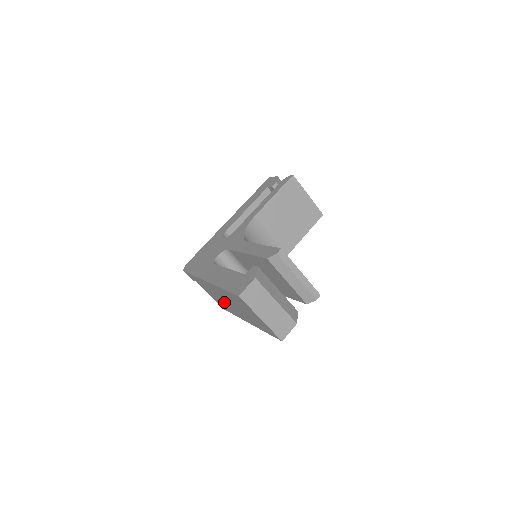
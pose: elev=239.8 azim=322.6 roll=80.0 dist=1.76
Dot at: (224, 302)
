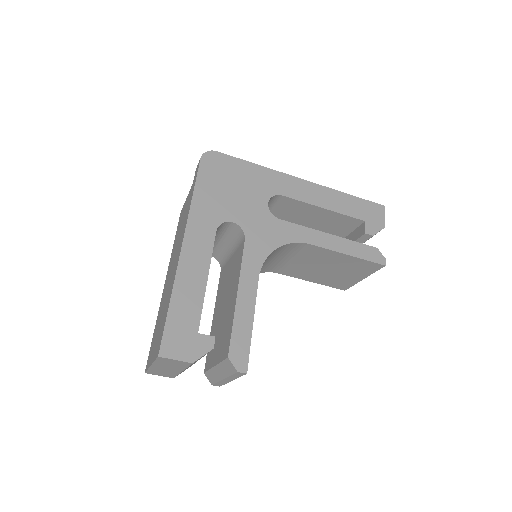
Dot at: (176, 247)
